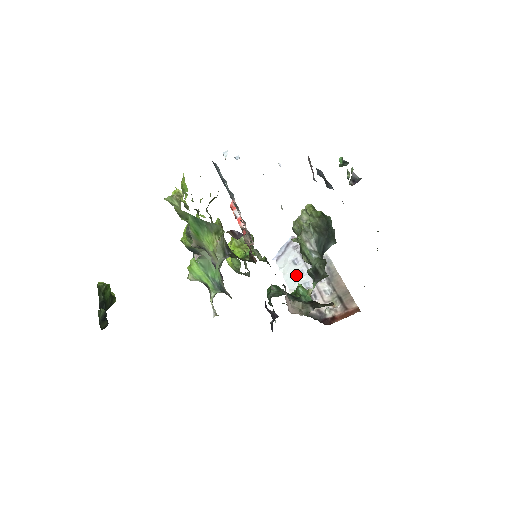
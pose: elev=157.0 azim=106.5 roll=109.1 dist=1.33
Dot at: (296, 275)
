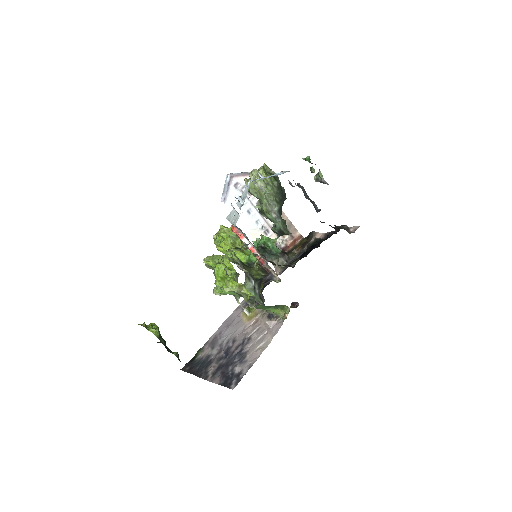
Dot at: (247, 215)
